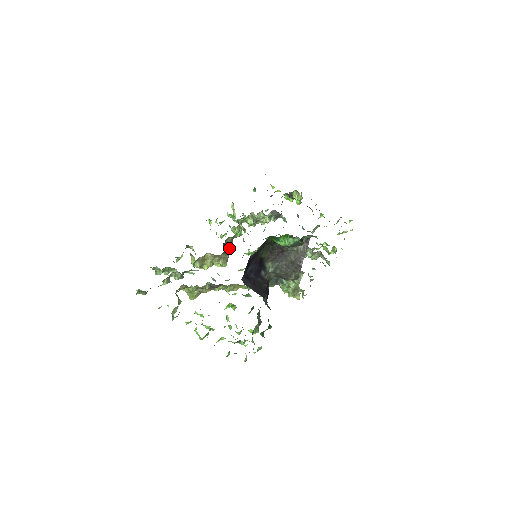
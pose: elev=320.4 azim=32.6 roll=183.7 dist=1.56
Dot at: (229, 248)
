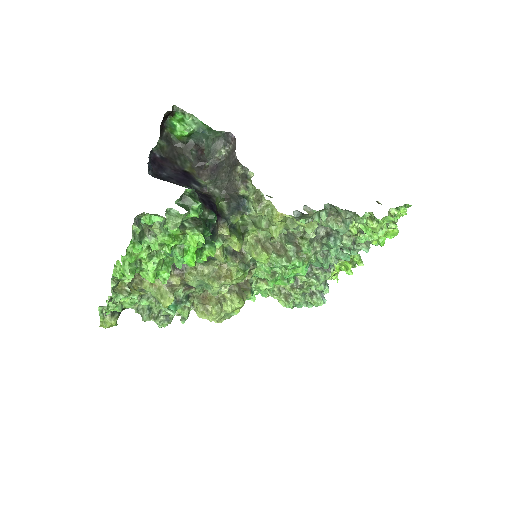
Dot at: (245, 290)
